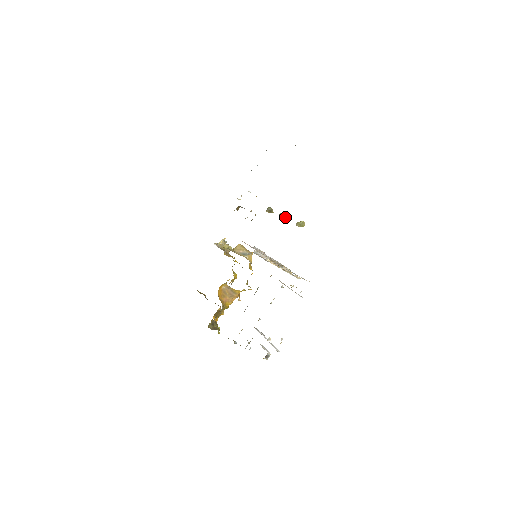
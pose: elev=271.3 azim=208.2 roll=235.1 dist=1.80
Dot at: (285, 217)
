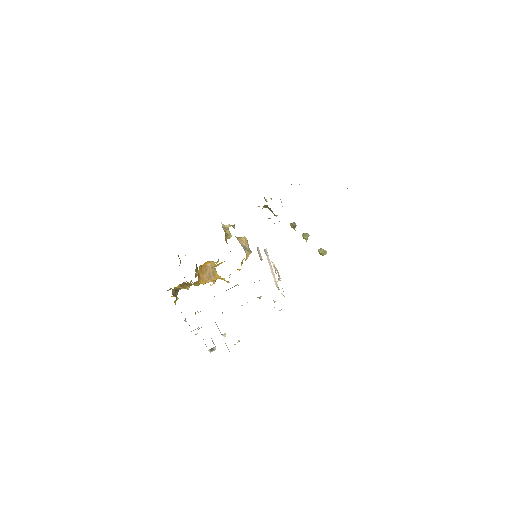
Dot at: (307, 239)
